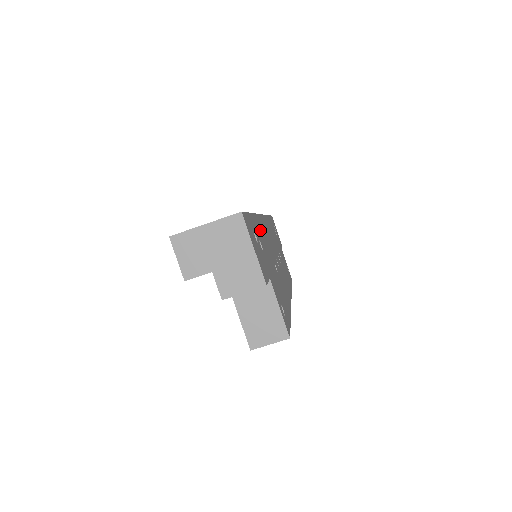
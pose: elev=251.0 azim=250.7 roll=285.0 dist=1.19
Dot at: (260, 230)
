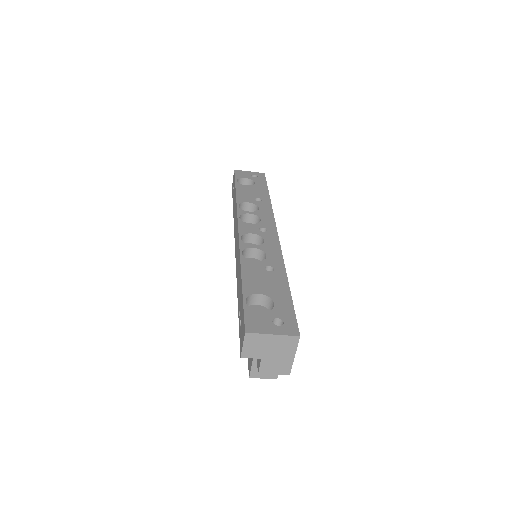
Dot at: occluded
